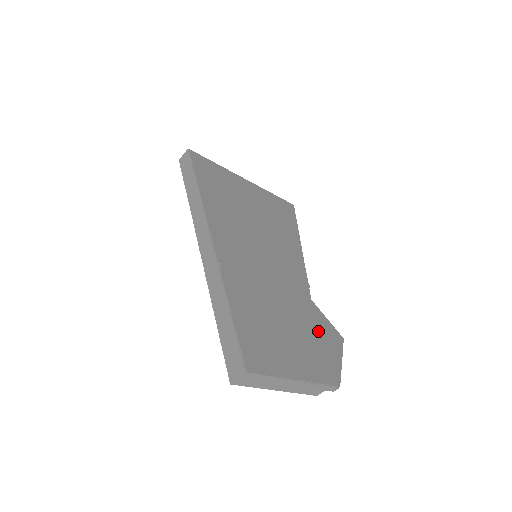
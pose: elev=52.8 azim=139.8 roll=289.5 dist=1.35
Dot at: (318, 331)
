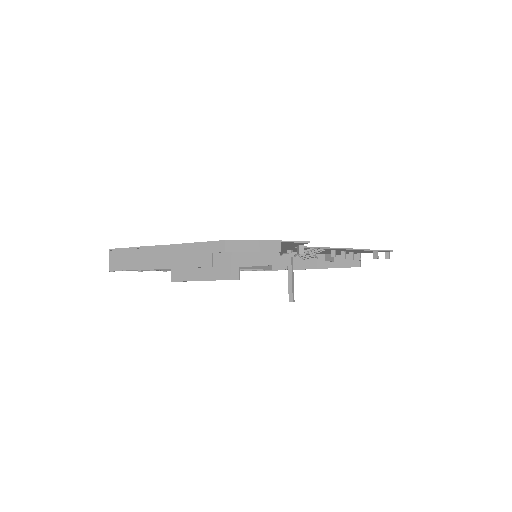
Dot at: occluded
